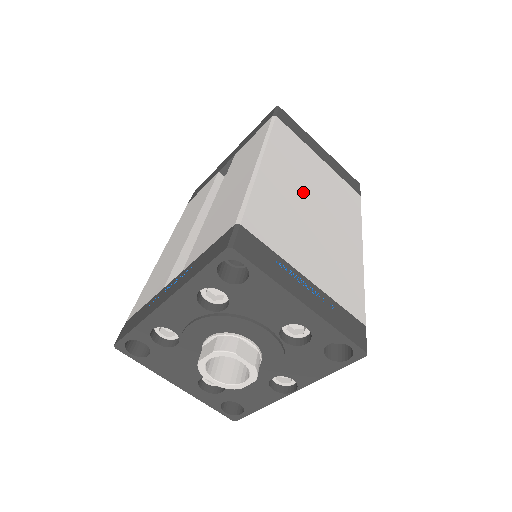
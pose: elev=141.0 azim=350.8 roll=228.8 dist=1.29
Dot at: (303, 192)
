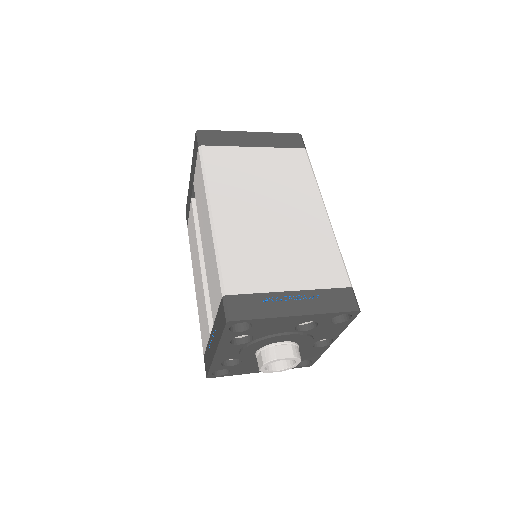
Dot at: (256, 207)
